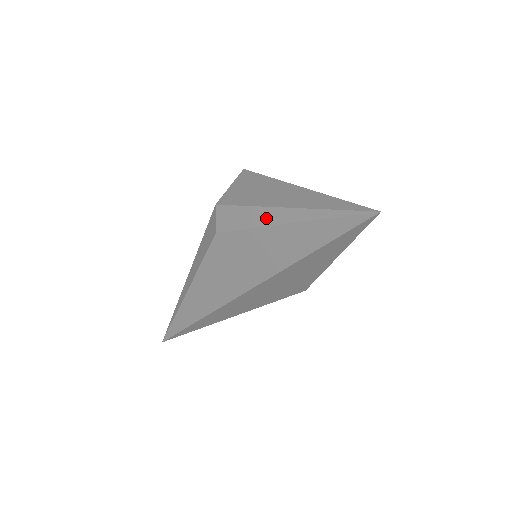
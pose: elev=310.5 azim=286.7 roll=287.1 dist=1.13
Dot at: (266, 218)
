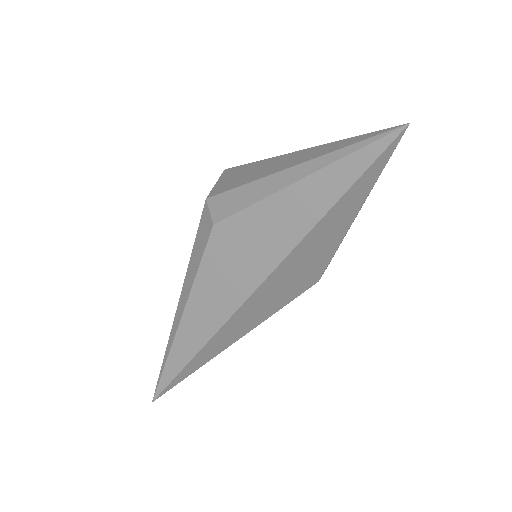
Dot at: (273, 185)
